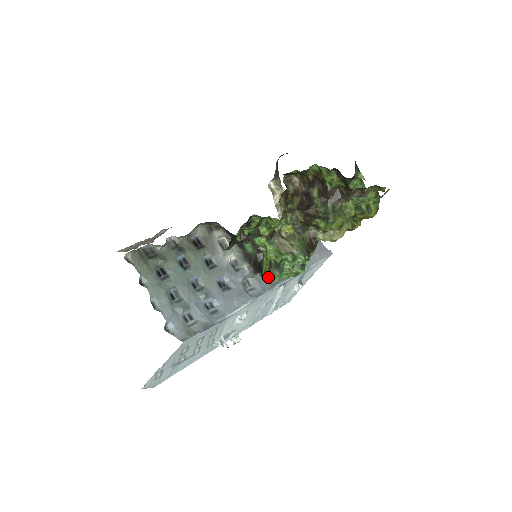
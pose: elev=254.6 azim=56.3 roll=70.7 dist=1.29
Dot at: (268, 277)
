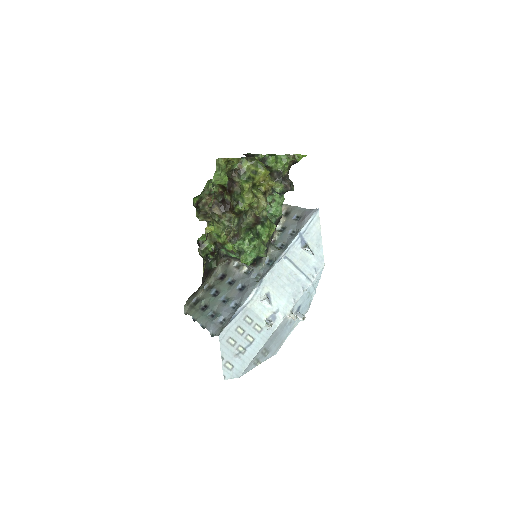
Dot at: occluded
